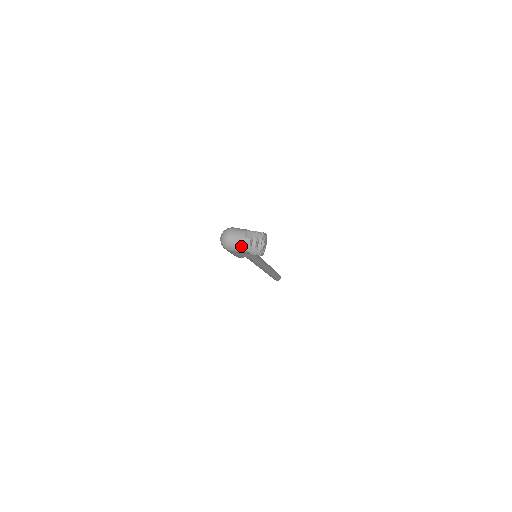
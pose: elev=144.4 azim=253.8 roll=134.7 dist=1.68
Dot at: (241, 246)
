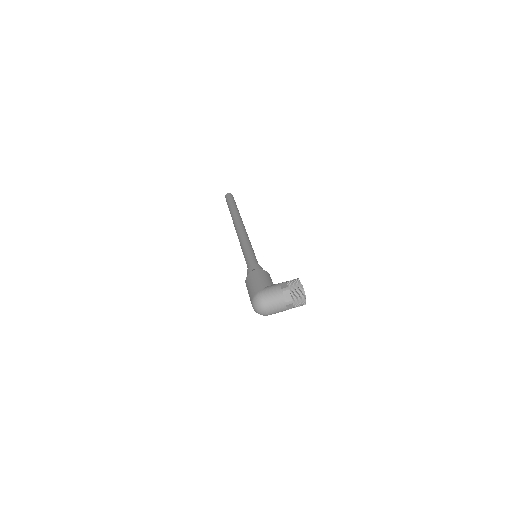
Dot at: (284, 310)
